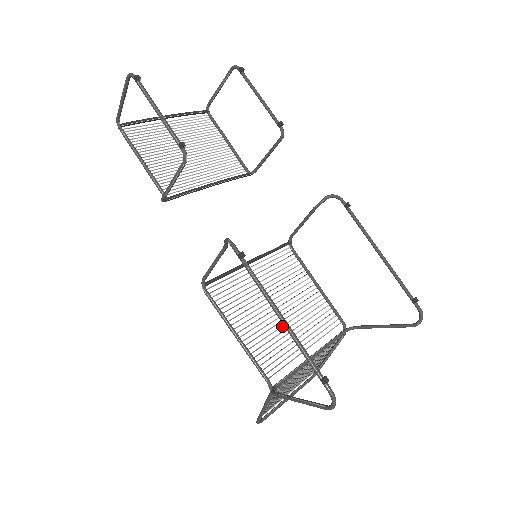
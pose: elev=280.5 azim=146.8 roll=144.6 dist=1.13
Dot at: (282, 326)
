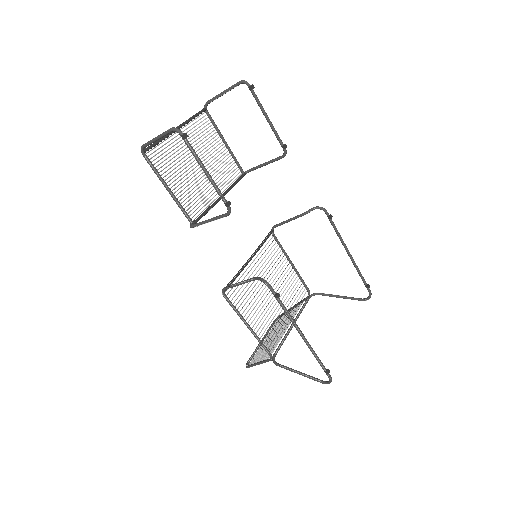
Dot at: (273, 307)
